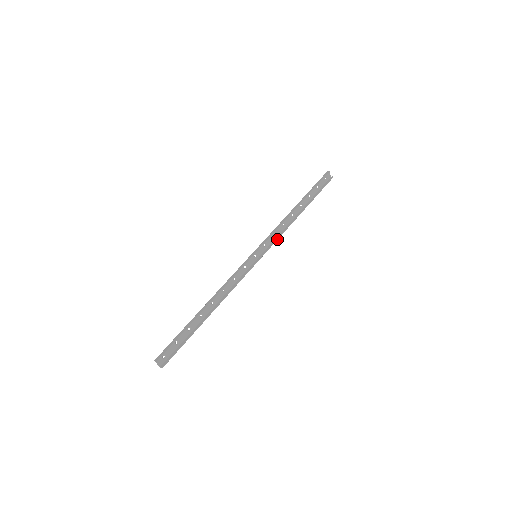
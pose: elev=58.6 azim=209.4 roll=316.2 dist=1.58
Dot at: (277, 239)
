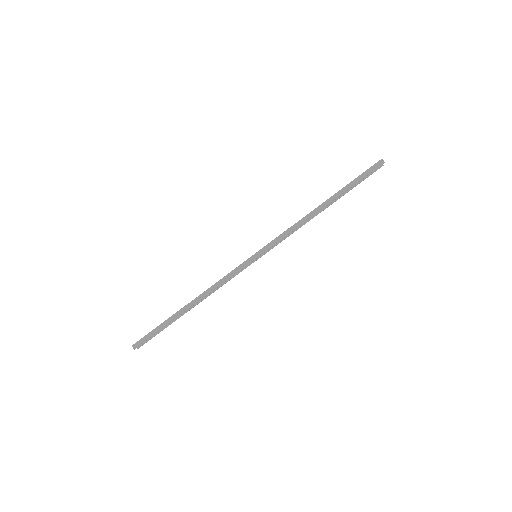
Dot at: occluded
